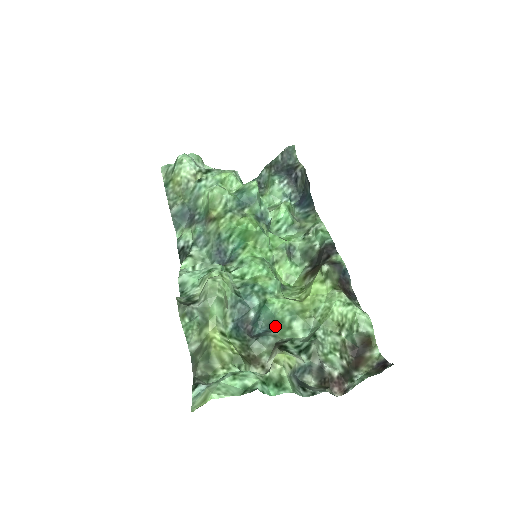
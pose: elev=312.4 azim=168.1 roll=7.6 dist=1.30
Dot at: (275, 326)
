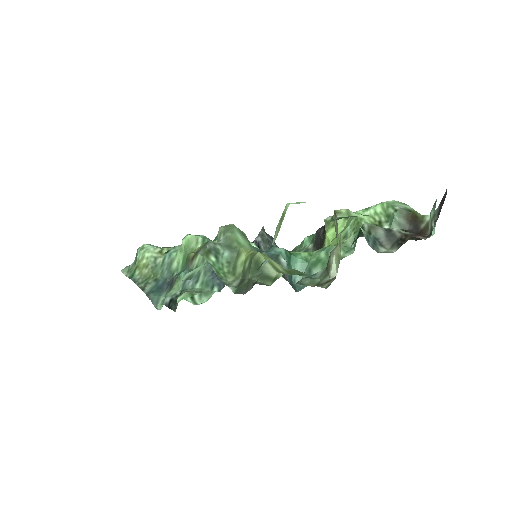
Dot at: (314, 270)
